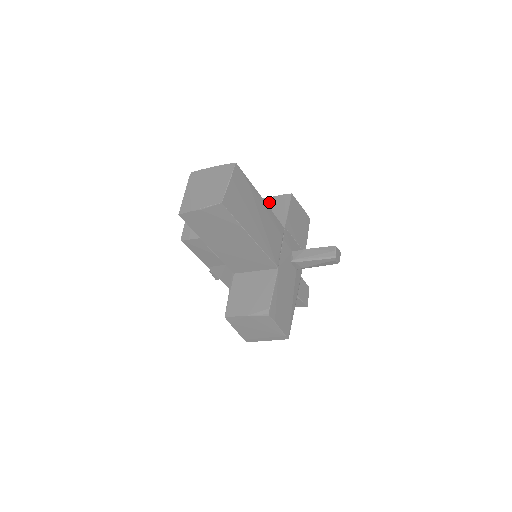
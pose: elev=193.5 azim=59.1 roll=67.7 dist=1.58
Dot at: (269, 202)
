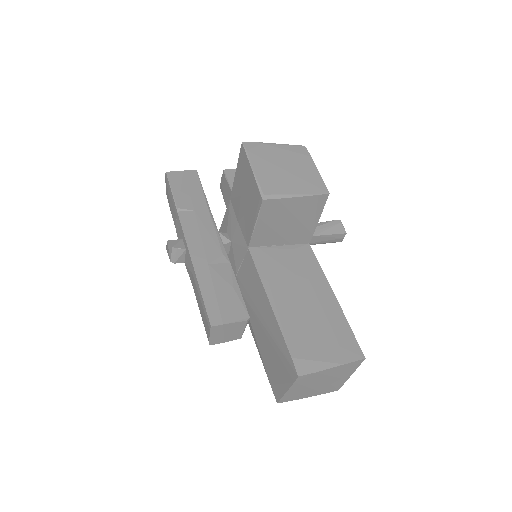
Dot at: (293, 207)
